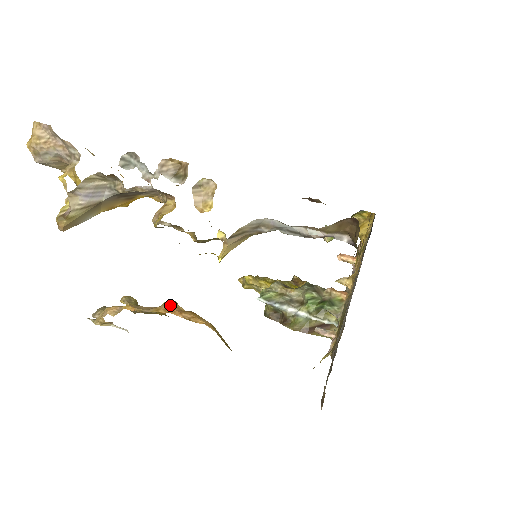
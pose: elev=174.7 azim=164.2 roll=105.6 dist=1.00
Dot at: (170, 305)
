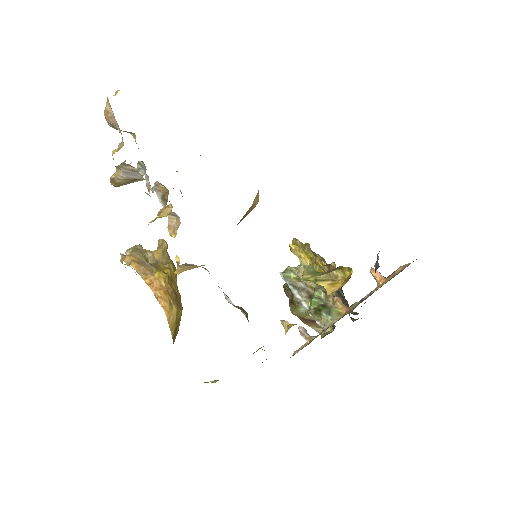
Dot at: (156, 278)
